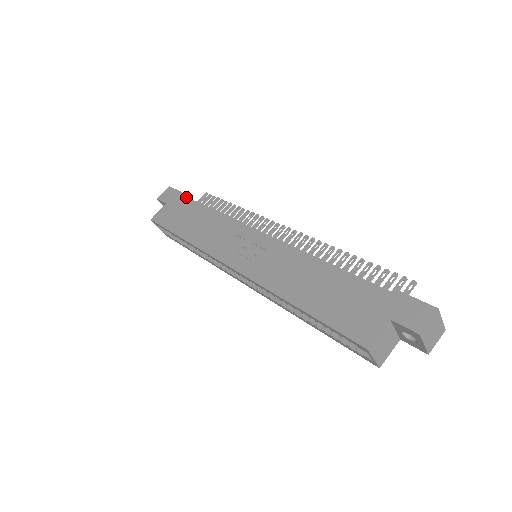
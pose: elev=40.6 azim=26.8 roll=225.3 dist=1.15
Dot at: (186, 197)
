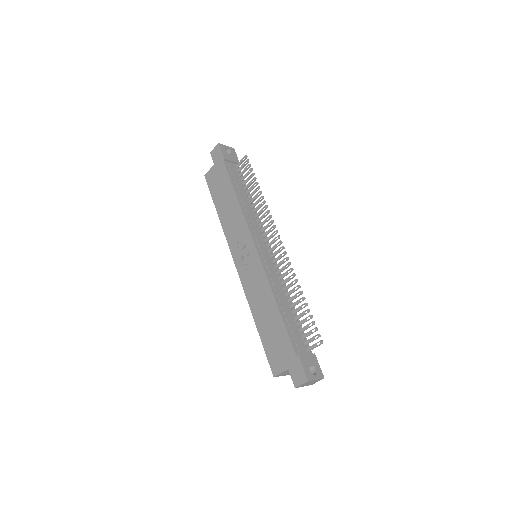
Dot at: (226, 169)
